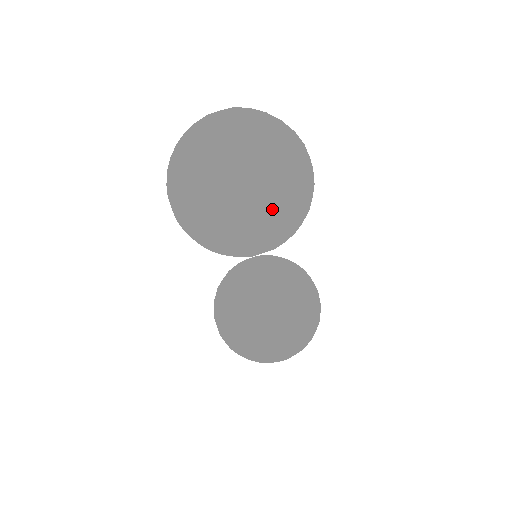
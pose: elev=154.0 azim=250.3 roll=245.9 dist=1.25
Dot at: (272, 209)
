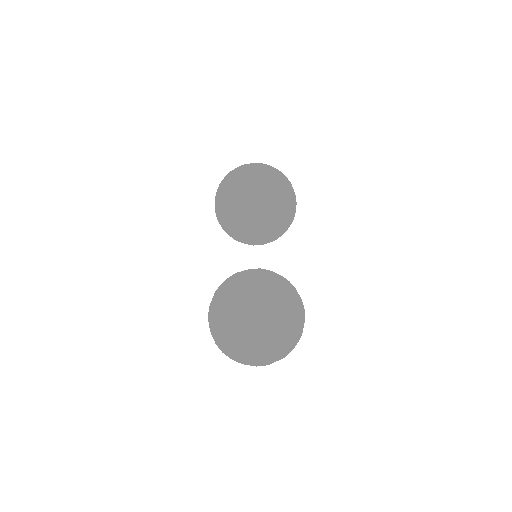
Dot at: occluded
